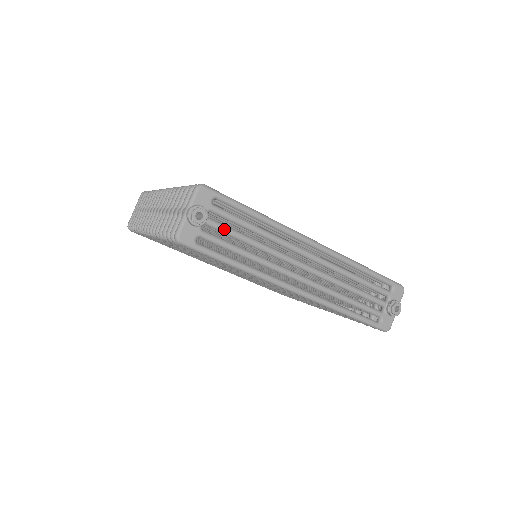
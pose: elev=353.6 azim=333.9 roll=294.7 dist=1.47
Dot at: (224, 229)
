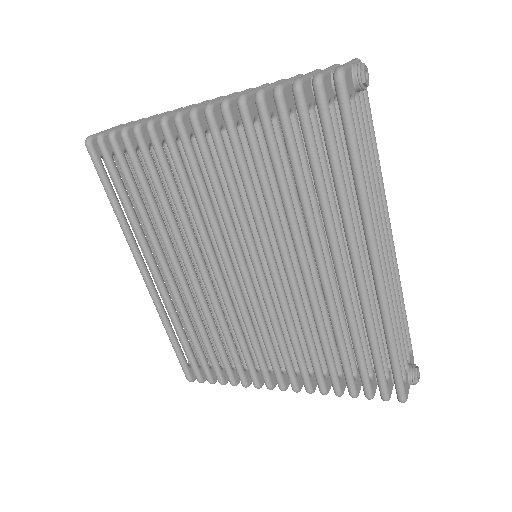
Dot at: (363, 121)
